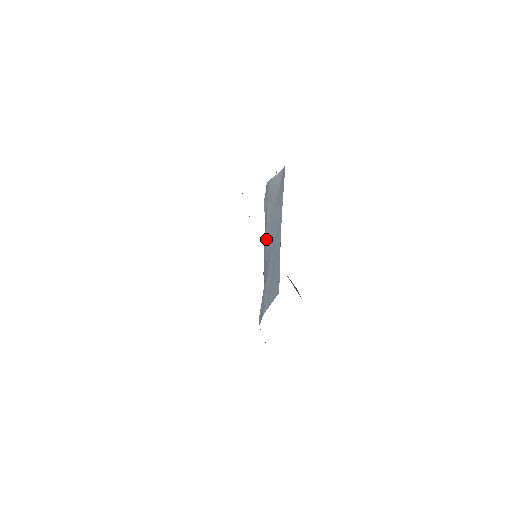
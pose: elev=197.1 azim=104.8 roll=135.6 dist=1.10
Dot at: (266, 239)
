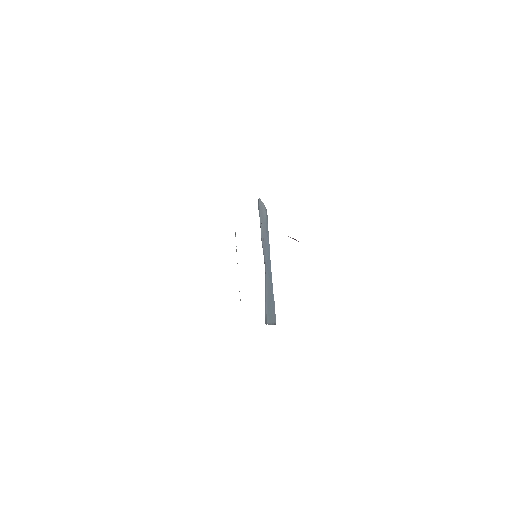
Dot at: (262, 245)
